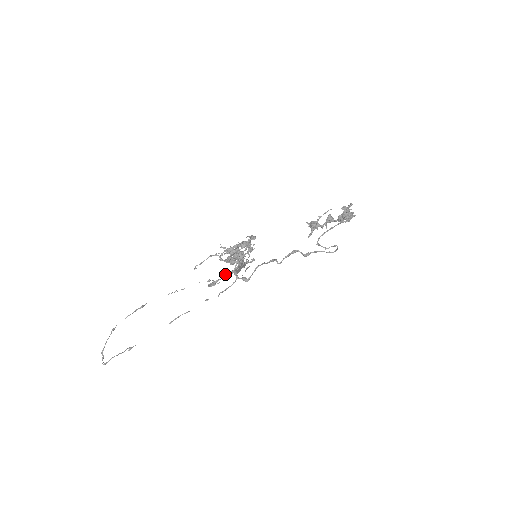
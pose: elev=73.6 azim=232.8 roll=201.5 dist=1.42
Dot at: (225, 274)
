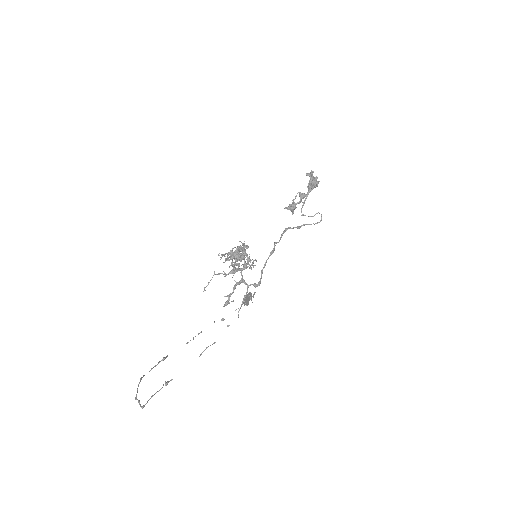
Dot at: (235, 285)
